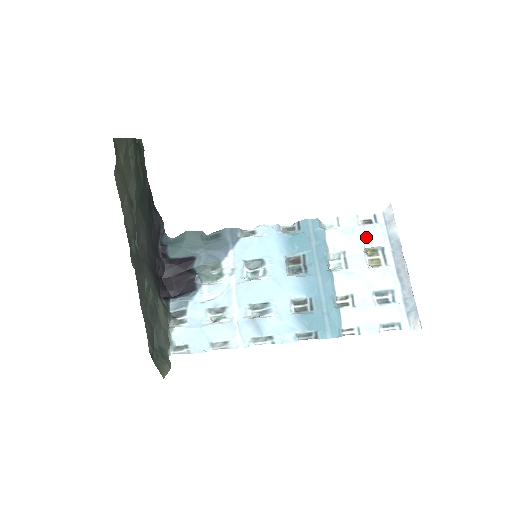
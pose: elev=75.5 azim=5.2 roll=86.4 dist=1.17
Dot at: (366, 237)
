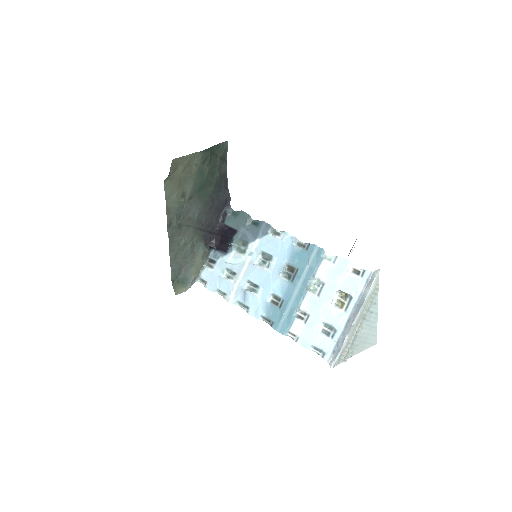
Dot at: (345, 283)
